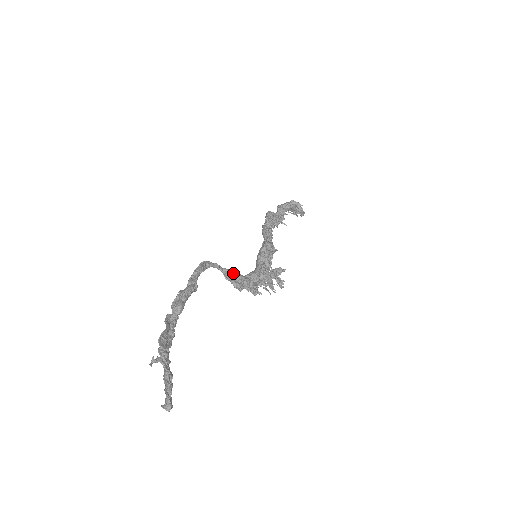
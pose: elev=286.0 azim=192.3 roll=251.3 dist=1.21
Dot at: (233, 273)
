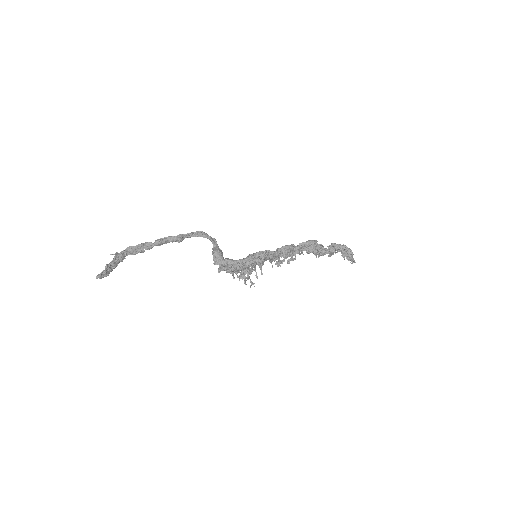
Dot at: (215, 250)
